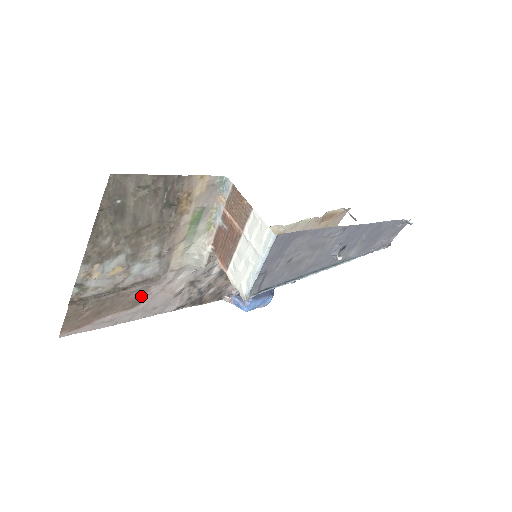
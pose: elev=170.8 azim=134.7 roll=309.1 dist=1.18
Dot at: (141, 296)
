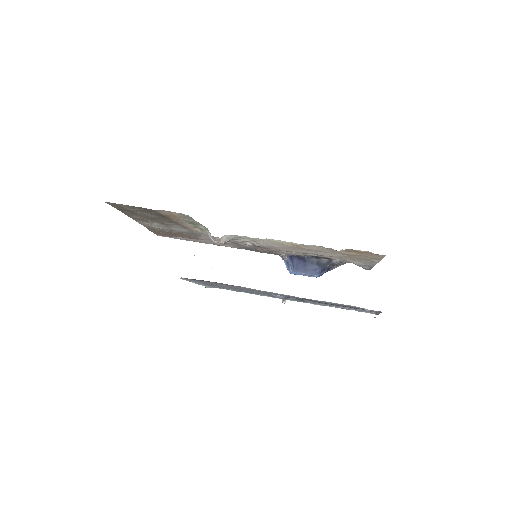
Dot at: (196, 237)
